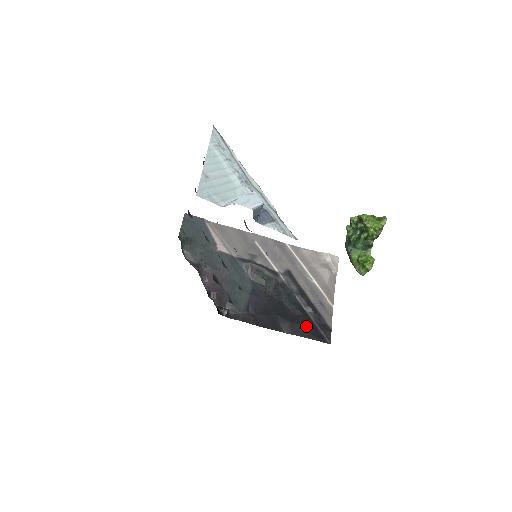
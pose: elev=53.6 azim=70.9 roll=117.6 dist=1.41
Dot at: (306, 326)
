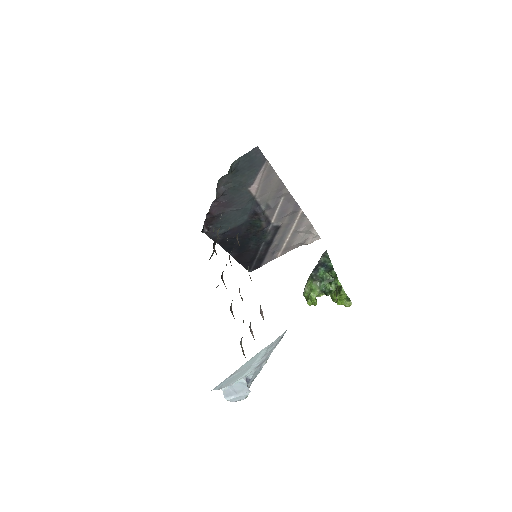
Dot at: (248, 260)
